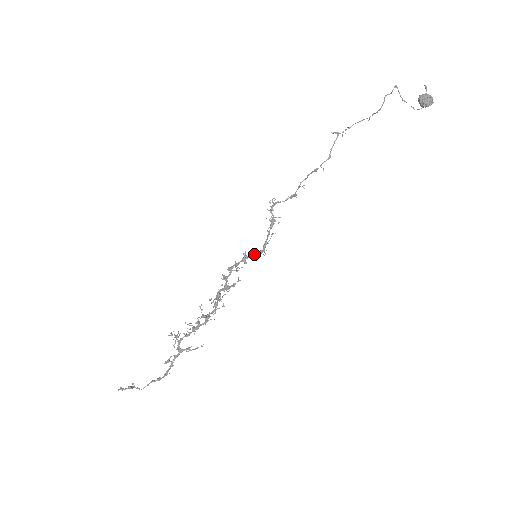
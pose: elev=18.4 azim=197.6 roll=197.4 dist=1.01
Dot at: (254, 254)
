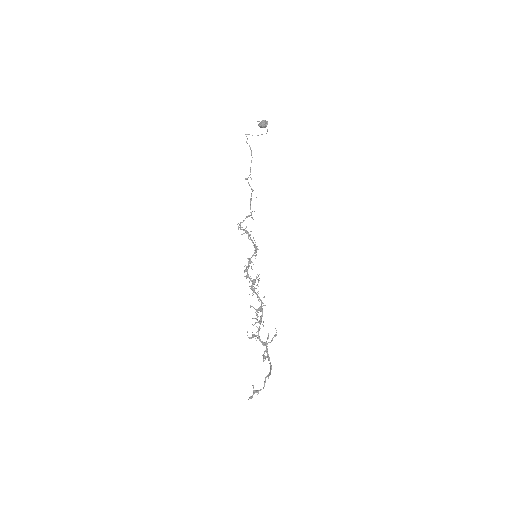
Dot at: occluded
